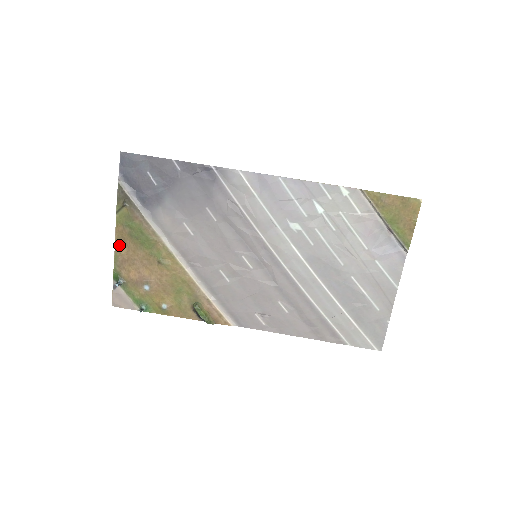
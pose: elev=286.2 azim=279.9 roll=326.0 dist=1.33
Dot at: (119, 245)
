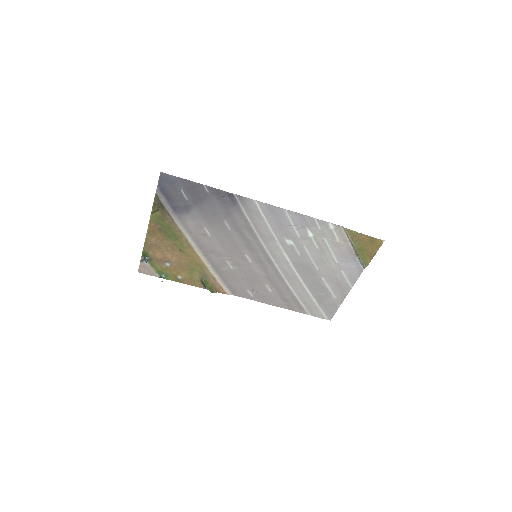
Dot at: (150, 235)
